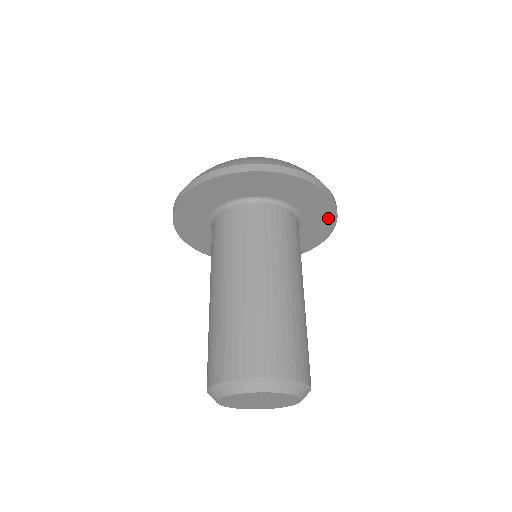
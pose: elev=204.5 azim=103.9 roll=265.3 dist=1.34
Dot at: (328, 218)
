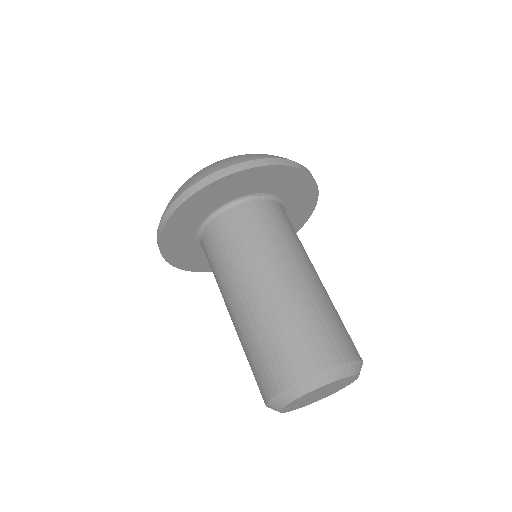
Dot at: (289, 174)
